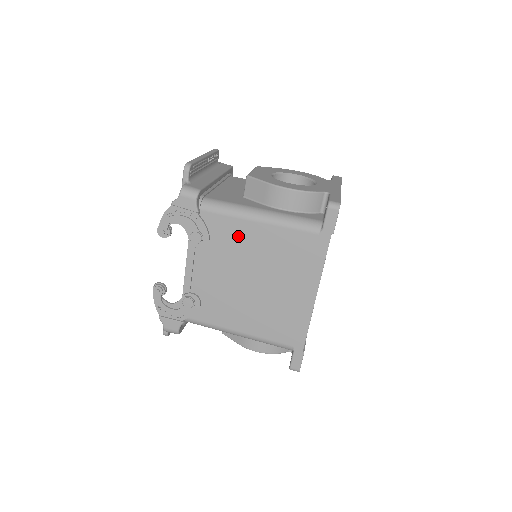
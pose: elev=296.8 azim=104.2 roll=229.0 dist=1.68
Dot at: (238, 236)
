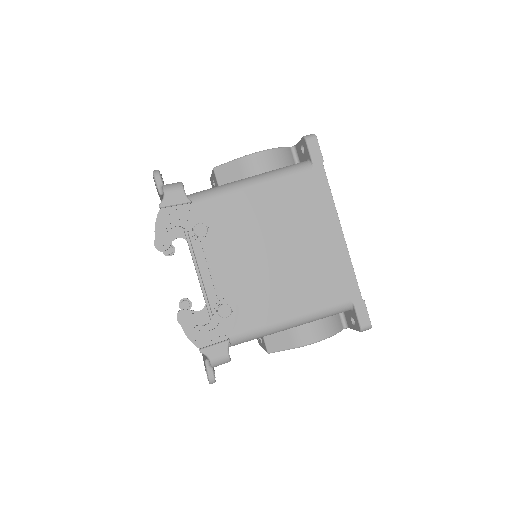
Dot at: (240, 212)
